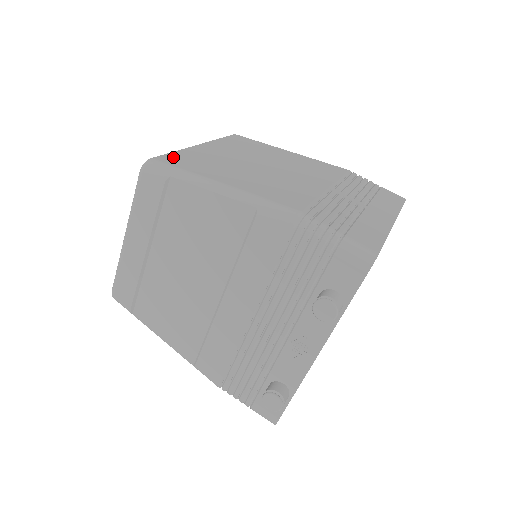
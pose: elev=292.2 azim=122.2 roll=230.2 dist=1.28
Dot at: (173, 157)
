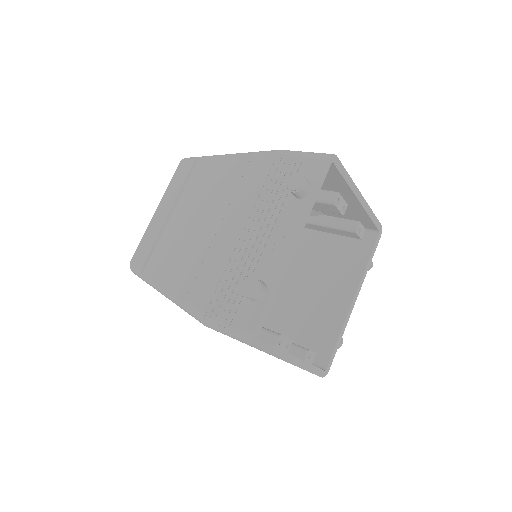
Dot at: occluded
